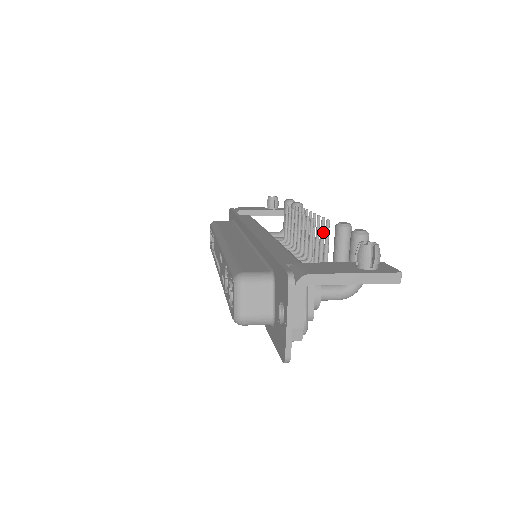
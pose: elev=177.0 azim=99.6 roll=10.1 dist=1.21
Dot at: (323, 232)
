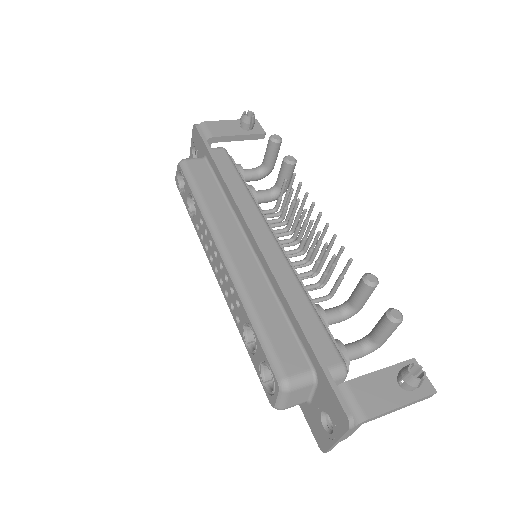
Dot at: occluded
